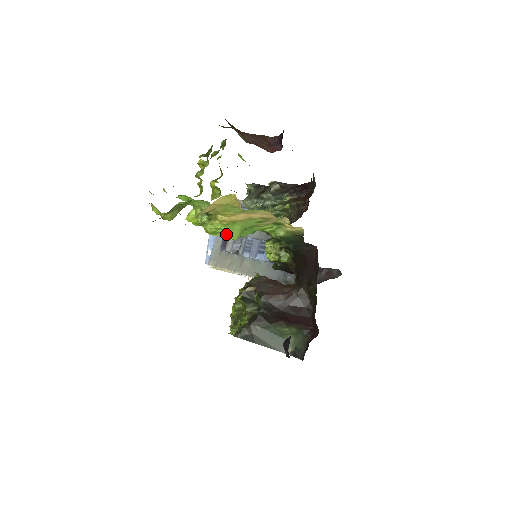
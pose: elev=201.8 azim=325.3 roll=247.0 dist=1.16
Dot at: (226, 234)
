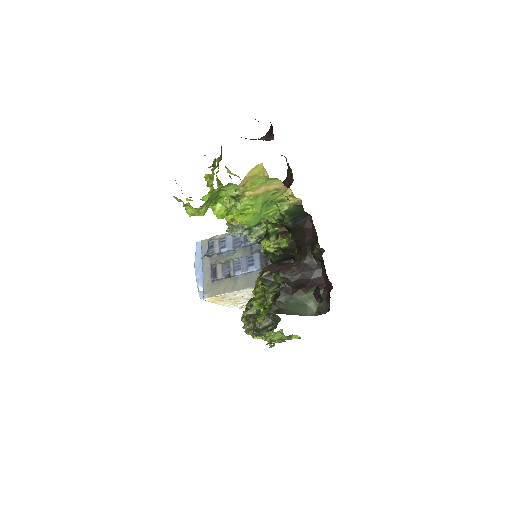
Dot at: (252, 209)
